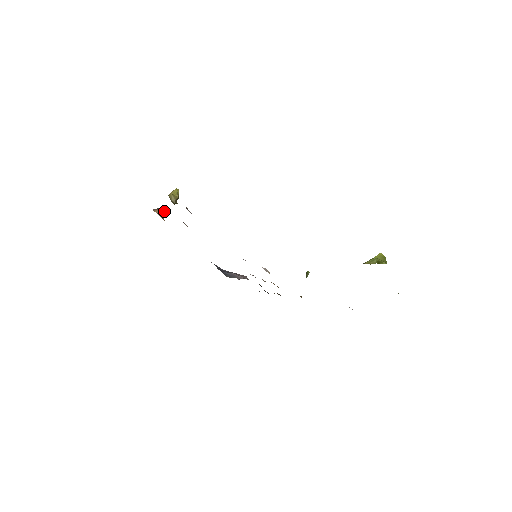
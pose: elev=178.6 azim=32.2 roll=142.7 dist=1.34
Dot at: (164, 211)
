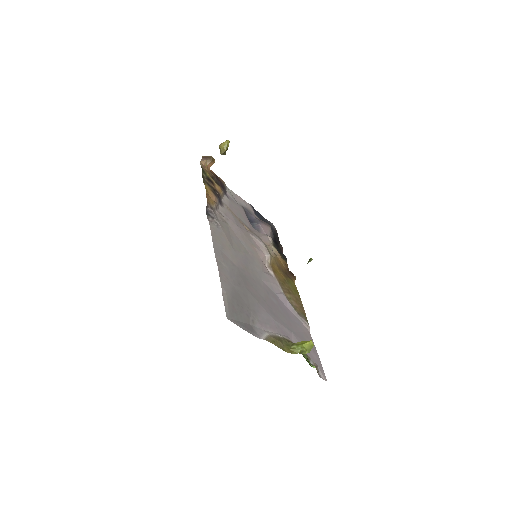
Dot at: (211, 162)
